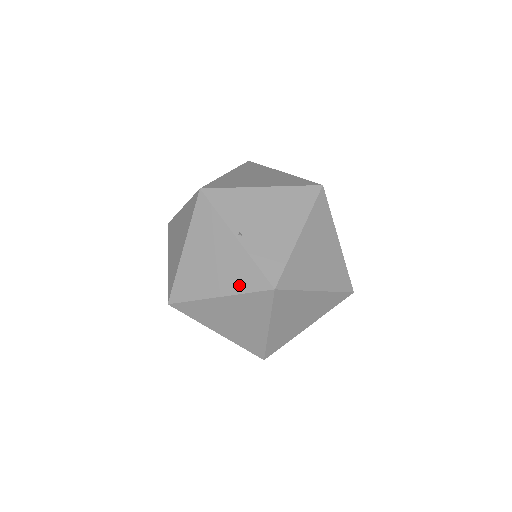
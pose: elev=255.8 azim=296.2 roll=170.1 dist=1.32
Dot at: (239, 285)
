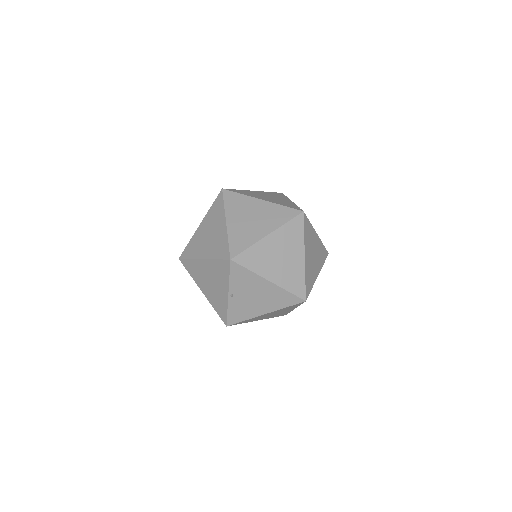
Dot at: (214, 304)
